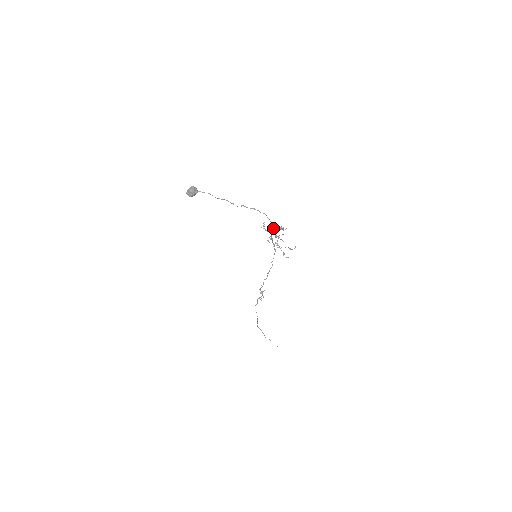
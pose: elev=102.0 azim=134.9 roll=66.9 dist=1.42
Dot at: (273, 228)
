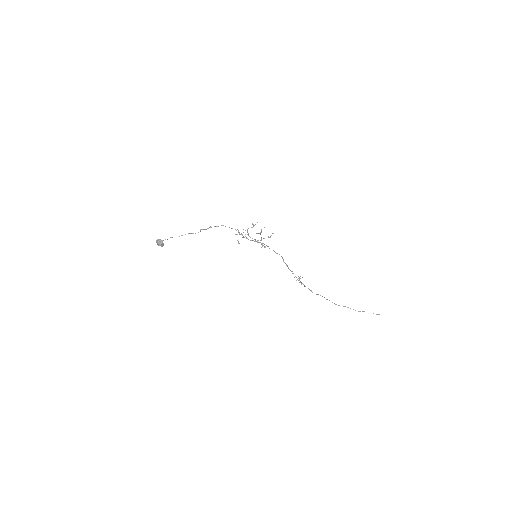
Dot at: occluded
